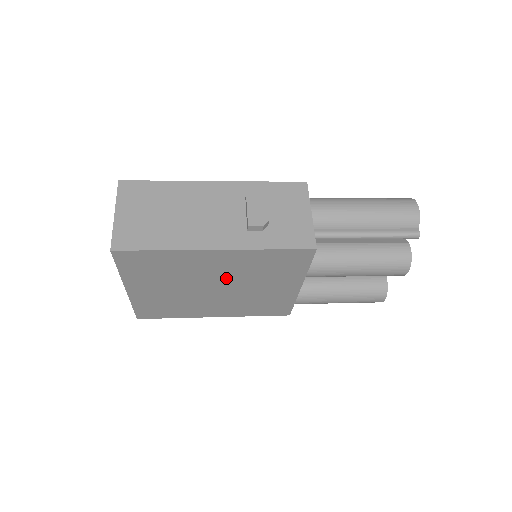
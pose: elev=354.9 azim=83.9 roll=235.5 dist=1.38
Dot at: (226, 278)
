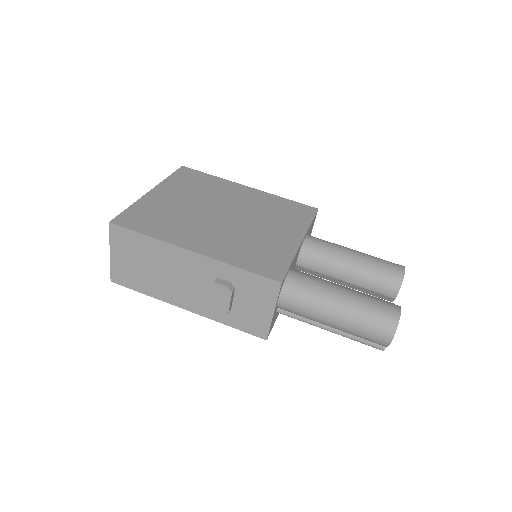
Dot at: occluded
